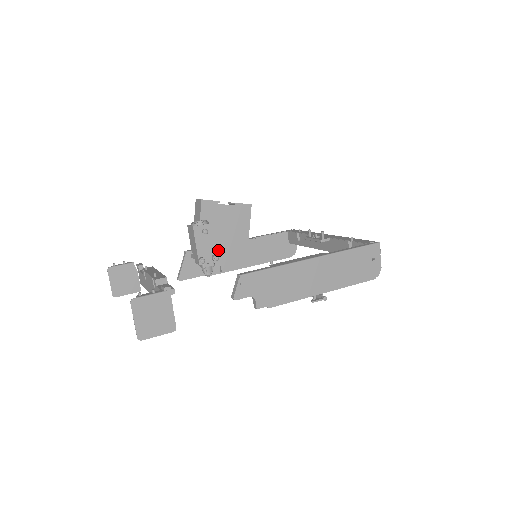
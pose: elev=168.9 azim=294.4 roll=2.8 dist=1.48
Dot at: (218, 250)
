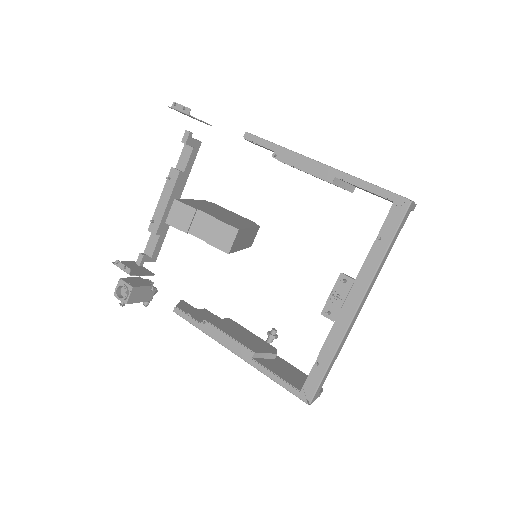
Dot at: occluded
